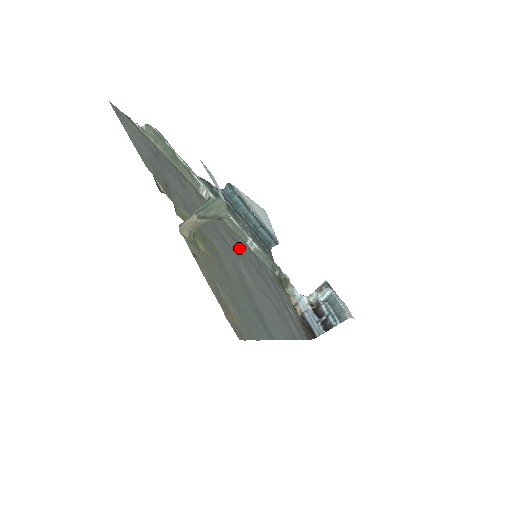
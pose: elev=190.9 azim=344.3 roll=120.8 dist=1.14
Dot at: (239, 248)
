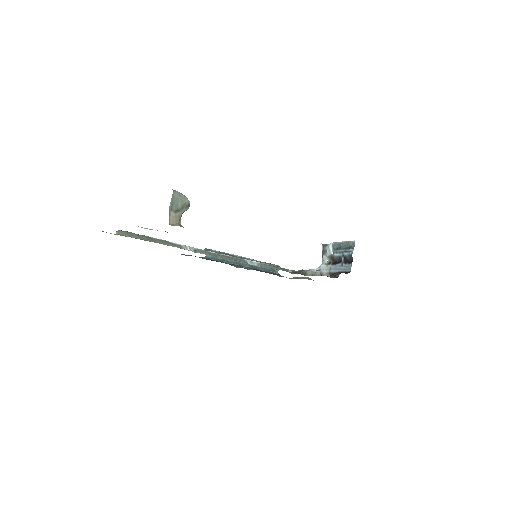
Dot at: occluded
